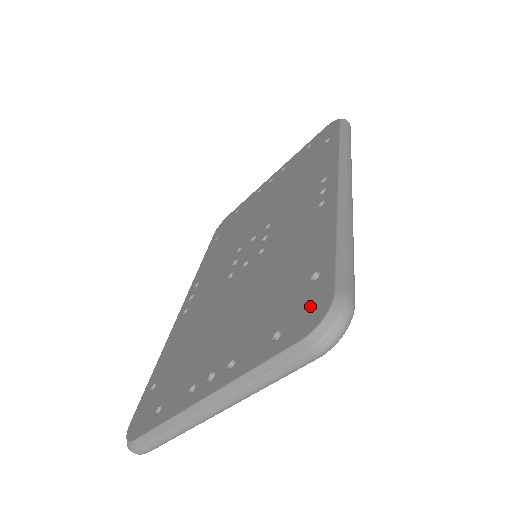
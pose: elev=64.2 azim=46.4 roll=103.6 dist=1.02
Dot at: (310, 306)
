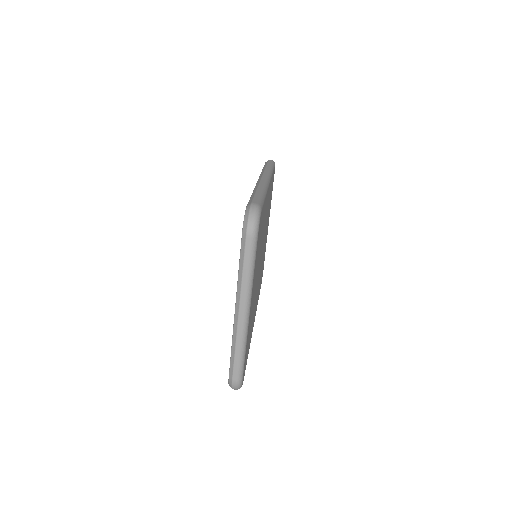
Dot at: occluded
